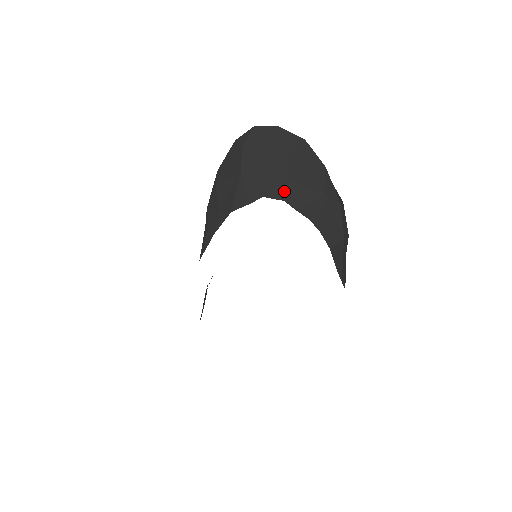
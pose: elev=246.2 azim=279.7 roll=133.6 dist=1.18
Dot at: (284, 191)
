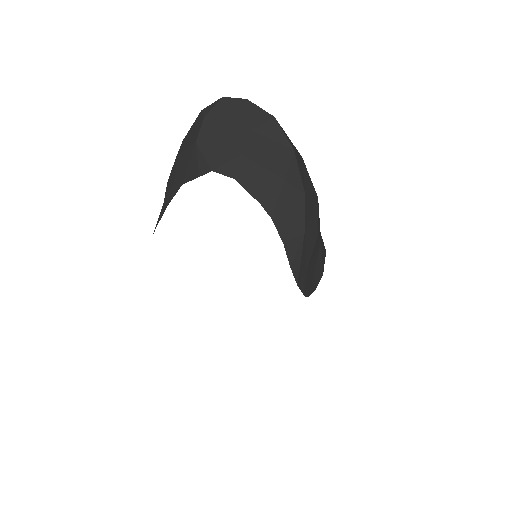
Dot at: (237, 168)
